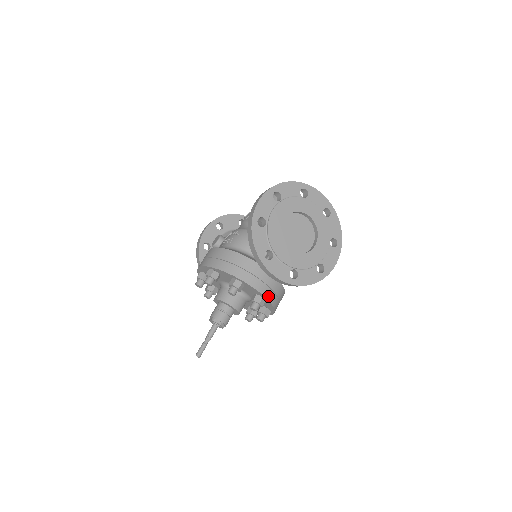
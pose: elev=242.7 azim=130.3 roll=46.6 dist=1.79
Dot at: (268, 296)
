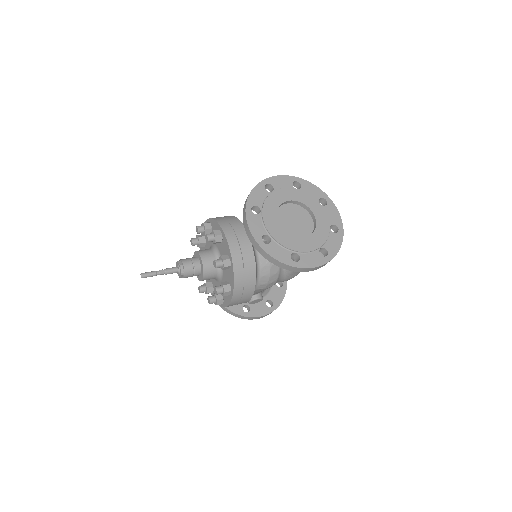
Dot at: (235, 260)
